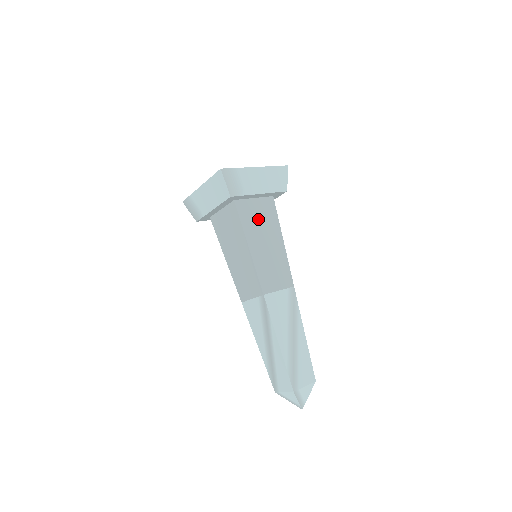
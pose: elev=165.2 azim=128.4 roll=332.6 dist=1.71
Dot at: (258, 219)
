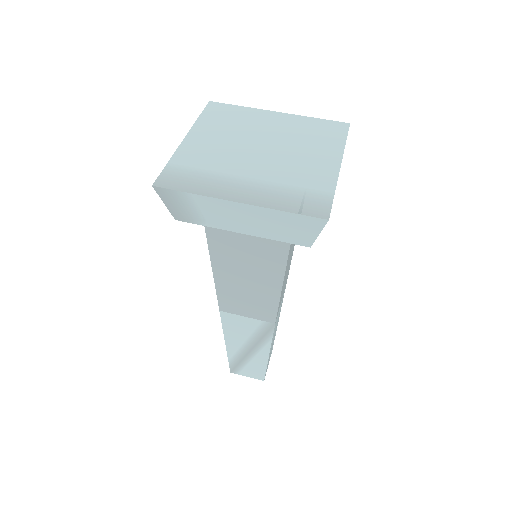
Dot at: (243, 246)
